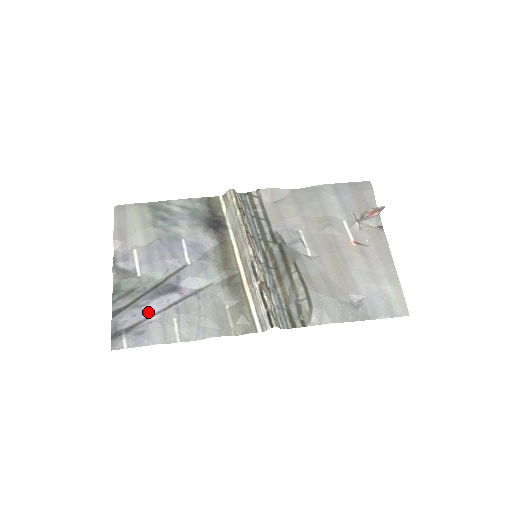
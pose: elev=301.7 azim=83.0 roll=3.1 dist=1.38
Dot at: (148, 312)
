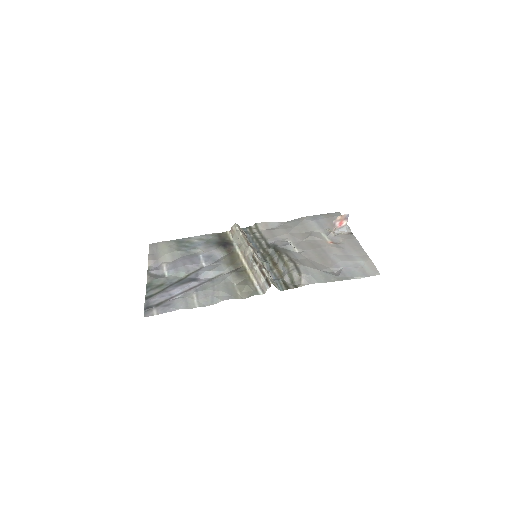
Dot at: (173, 293)
